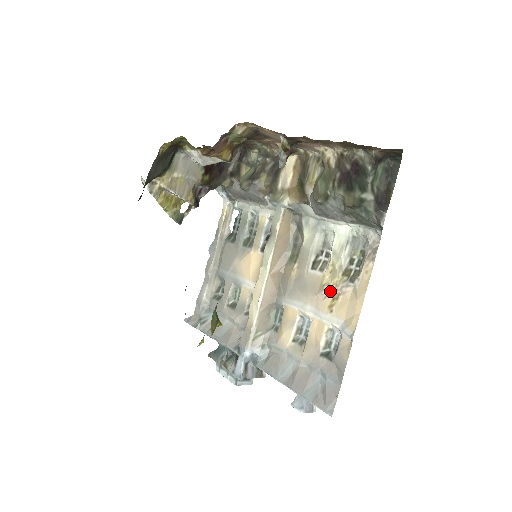
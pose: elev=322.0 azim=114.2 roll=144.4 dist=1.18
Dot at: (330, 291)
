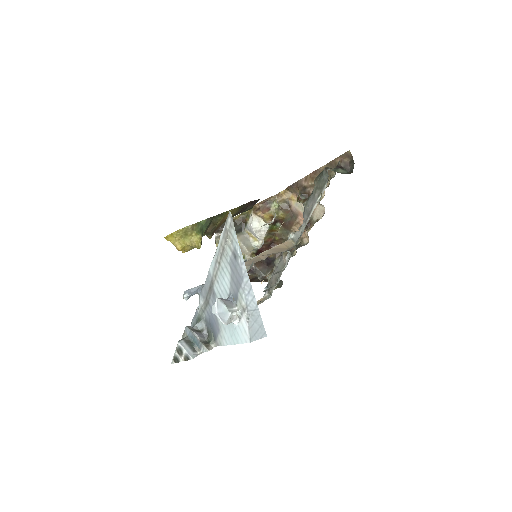
Dot at: occluded
